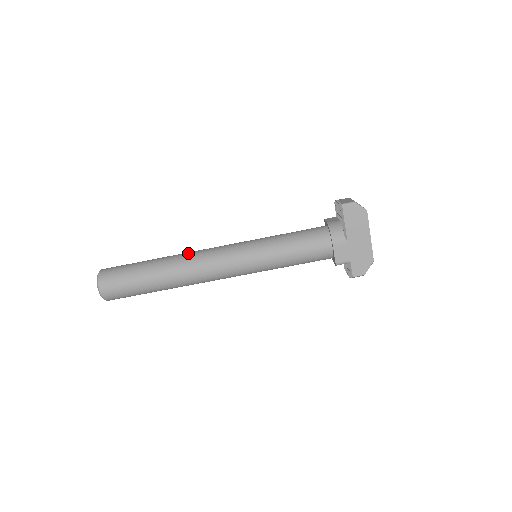
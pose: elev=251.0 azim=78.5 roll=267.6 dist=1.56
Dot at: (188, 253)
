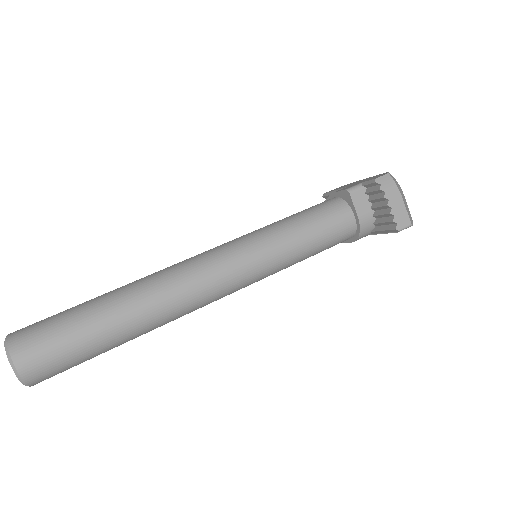
Dot at: occluded
